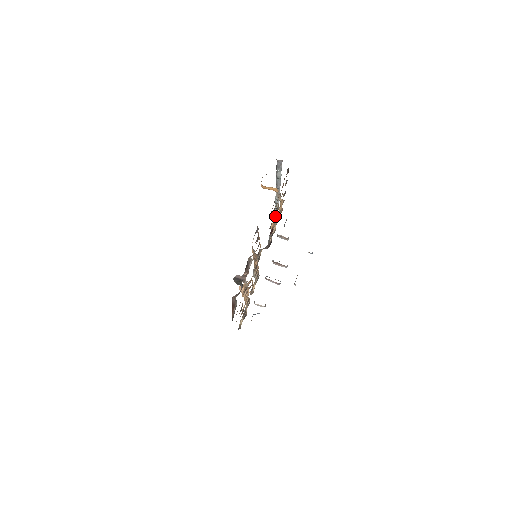
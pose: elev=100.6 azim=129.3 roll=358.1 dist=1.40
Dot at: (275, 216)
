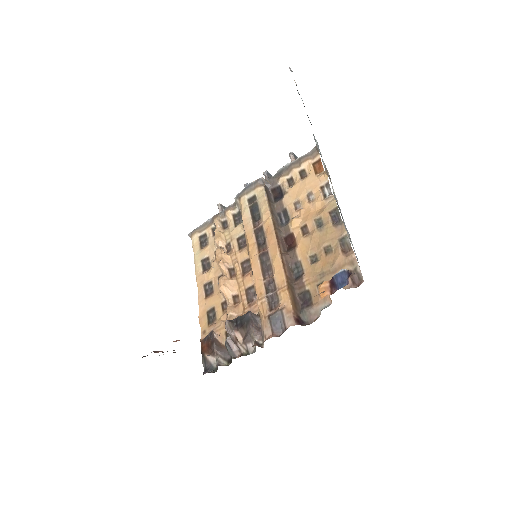
Dot at: (306, 222)
